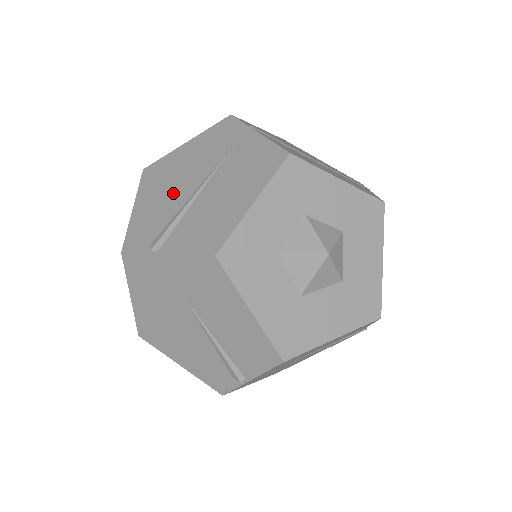
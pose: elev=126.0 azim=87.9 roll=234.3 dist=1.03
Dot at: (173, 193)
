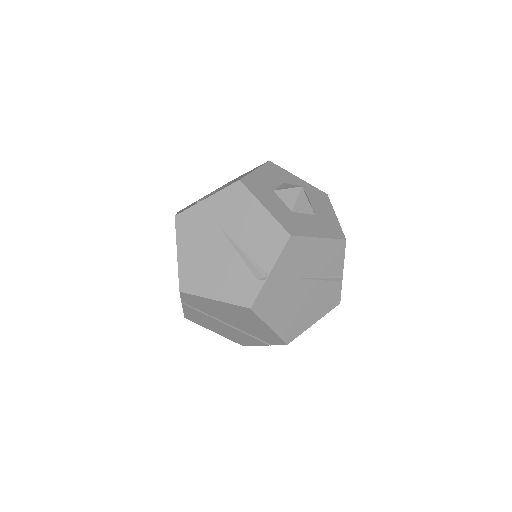
Dot at: occluded
